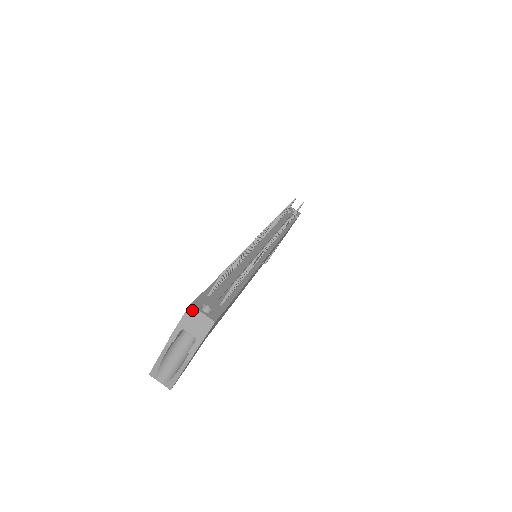
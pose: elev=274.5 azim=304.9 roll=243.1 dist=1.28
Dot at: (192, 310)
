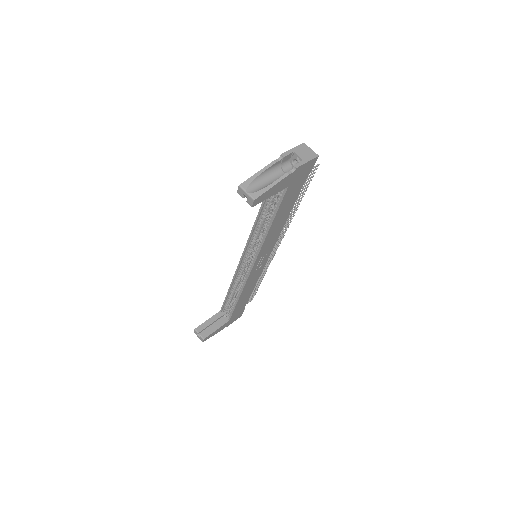
Dot at: (304, 145)
